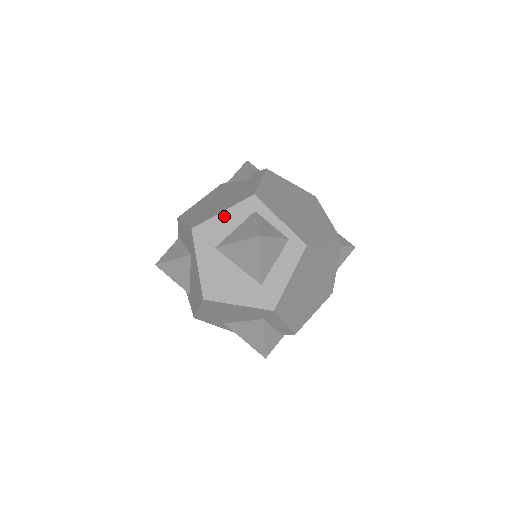
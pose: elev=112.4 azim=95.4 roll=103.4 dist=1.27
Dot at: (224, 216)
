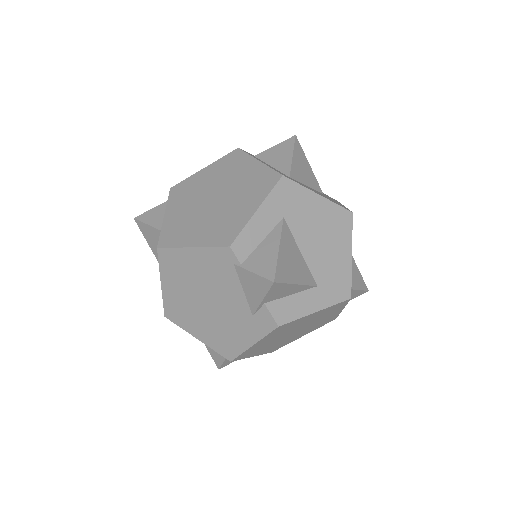
Dot at: (198, 337)
